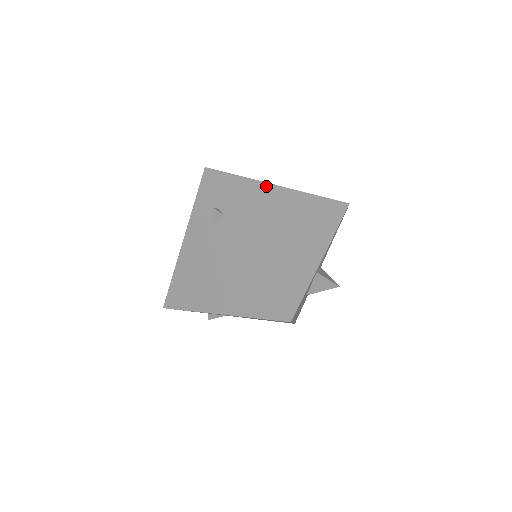
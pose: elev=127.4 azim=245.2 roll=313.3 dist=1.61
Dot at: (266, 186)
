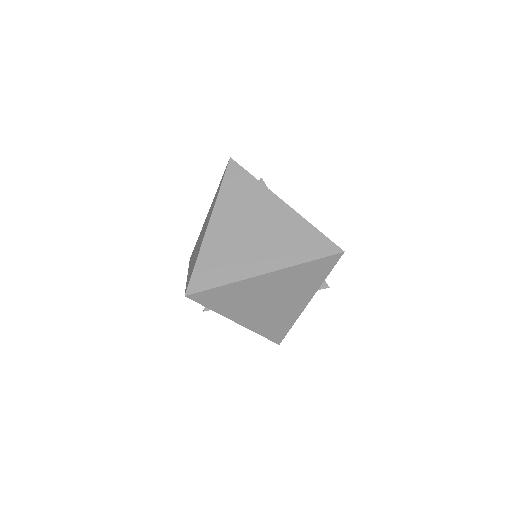
Dot at: (248, 282)
